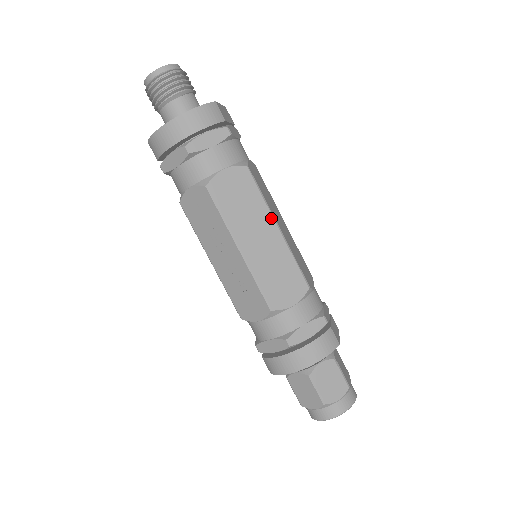
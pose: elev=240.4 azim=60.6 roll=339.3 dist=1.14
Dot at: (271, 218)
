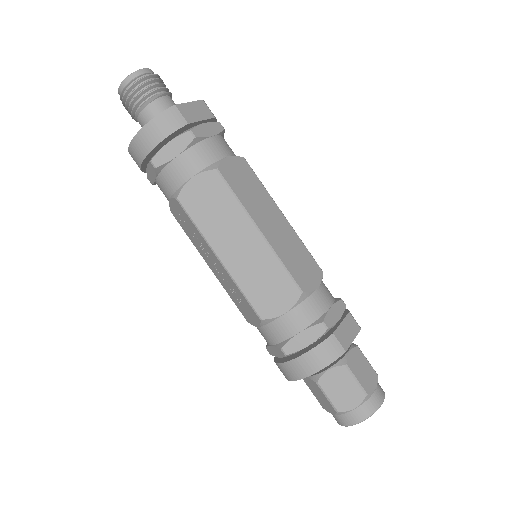
Dot at: (249, 222)
